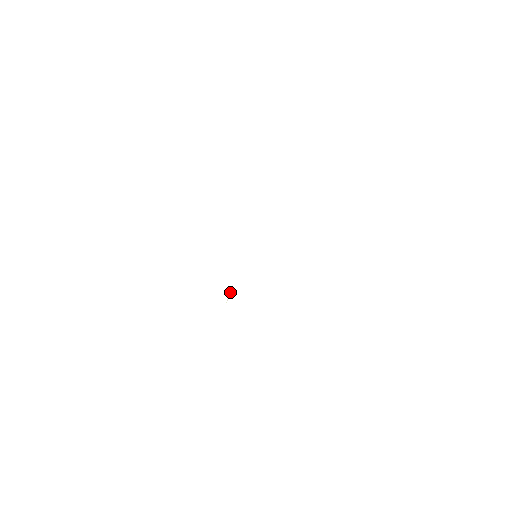
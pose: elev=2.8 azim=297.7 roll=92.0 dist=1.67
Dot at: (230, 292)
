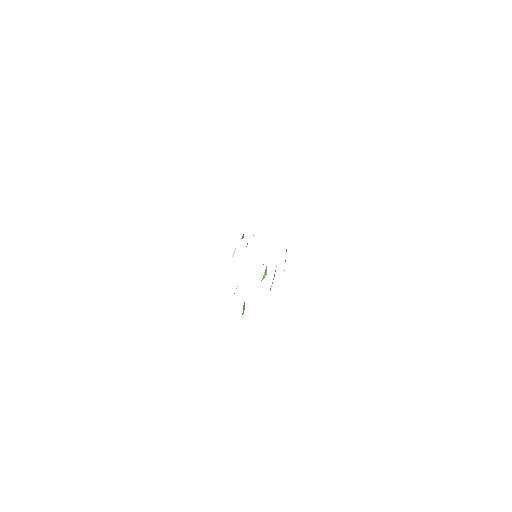
Dot at: (237, 286)
